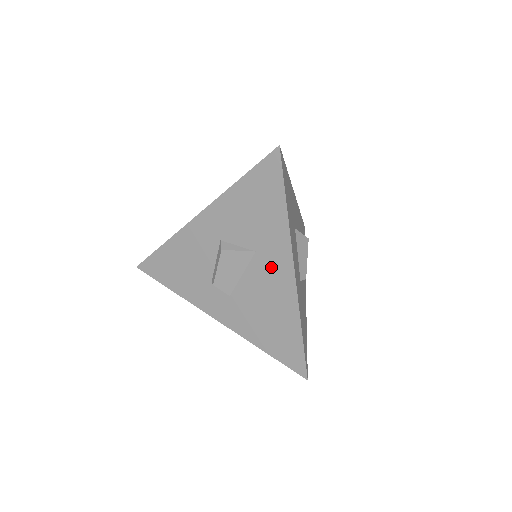
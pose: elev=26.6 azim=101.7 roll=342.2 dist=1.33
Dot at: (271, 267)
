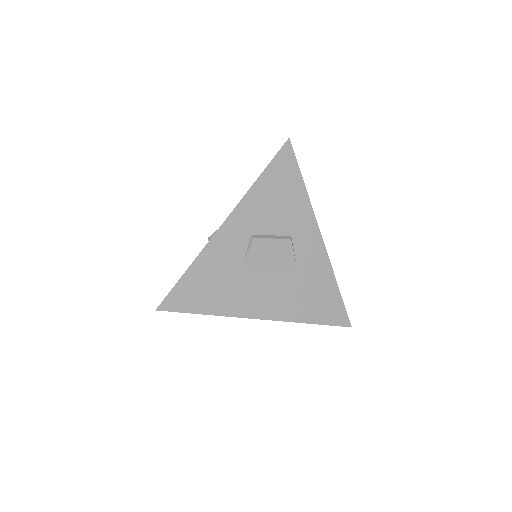
Dot at: occluded
